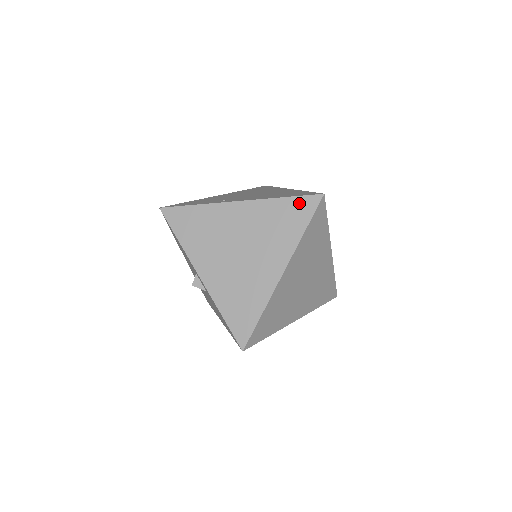
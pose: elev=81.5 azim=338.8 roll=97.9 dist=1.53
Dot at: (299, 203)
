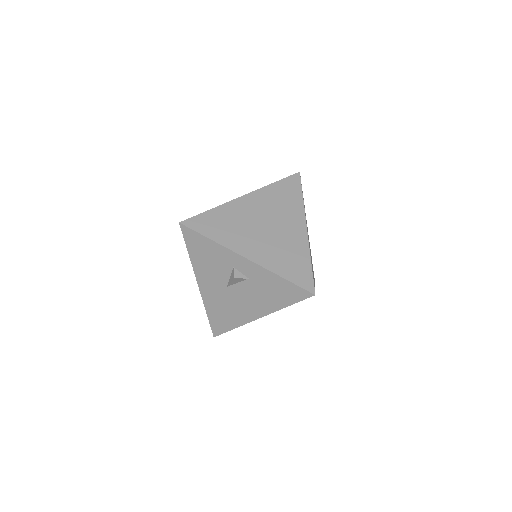
Dot at: (287, 182)
